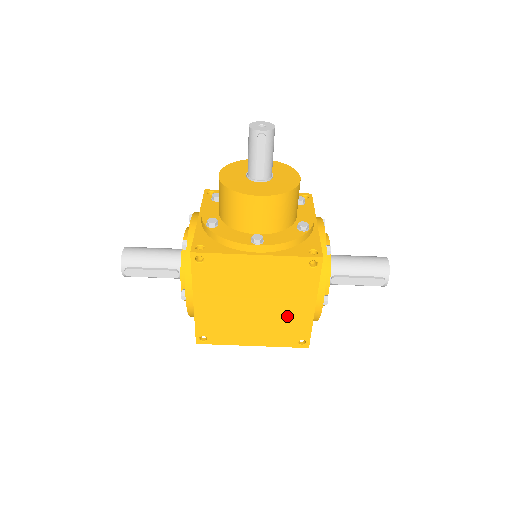
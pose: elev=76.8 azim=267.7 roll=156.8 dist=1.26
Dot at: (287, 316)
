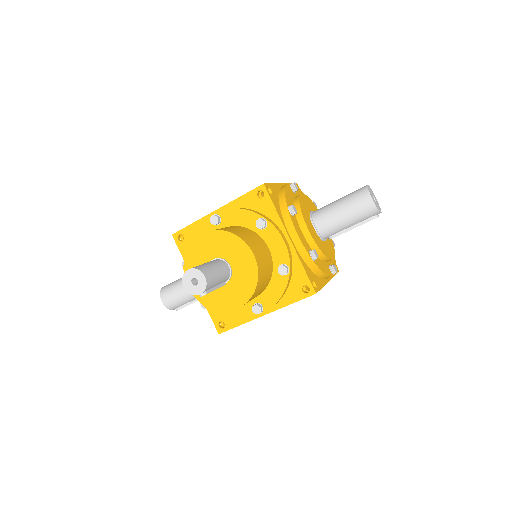
Dot at: occluded
